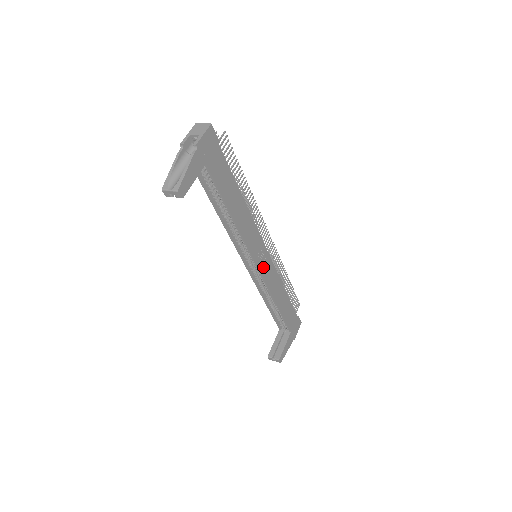
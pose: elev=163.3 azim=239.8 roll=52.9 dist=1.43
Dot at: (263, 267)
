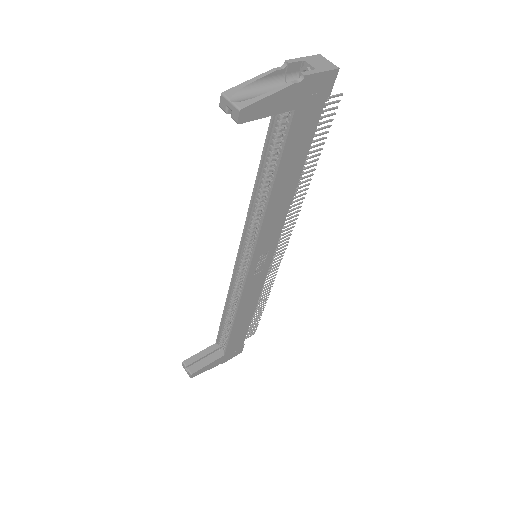
Dot at: (254, 273)
